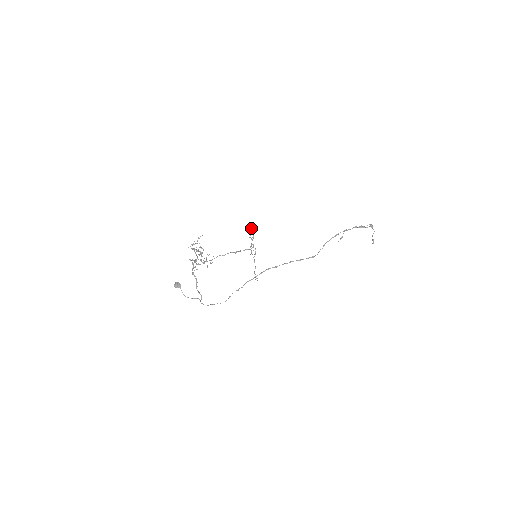
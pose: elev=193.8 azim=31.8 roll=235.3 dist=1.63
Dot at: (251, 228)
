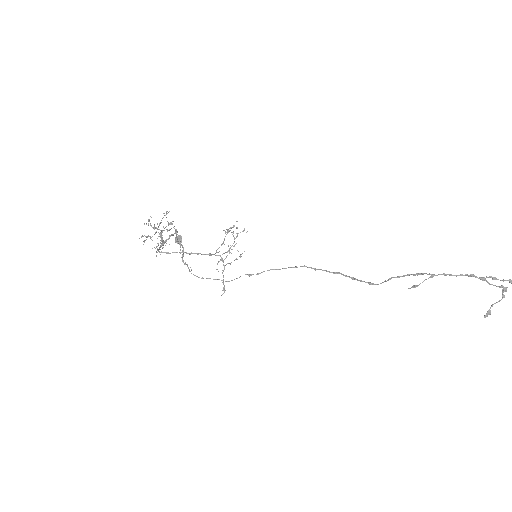
Dot at: occluded
